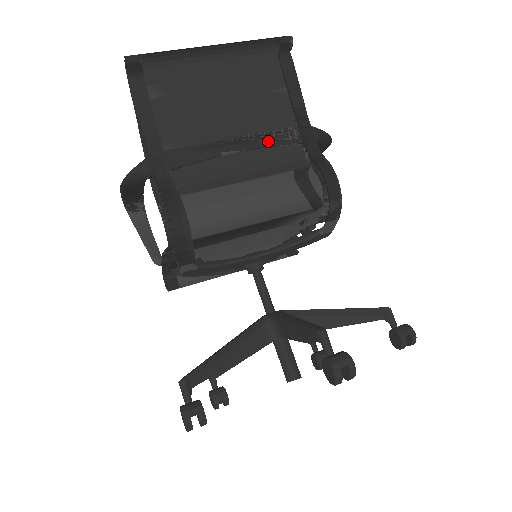
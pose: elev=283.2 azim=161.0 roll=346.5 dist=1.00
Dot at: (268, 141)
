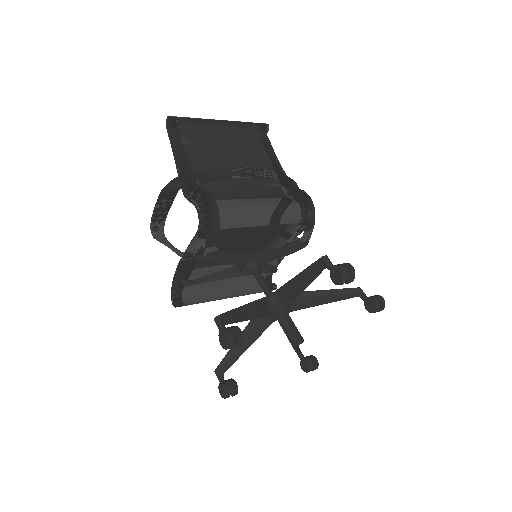
Dot at: (261, 175)
